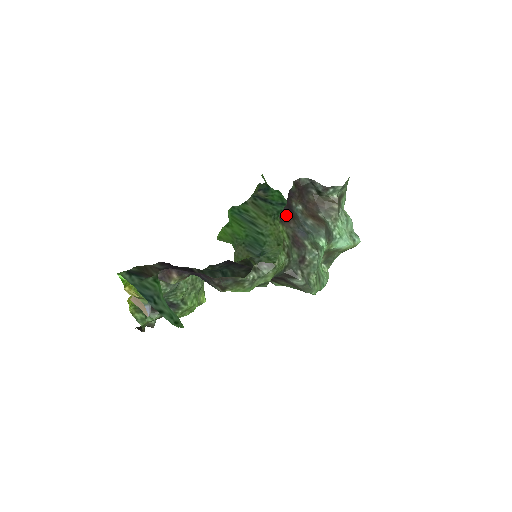
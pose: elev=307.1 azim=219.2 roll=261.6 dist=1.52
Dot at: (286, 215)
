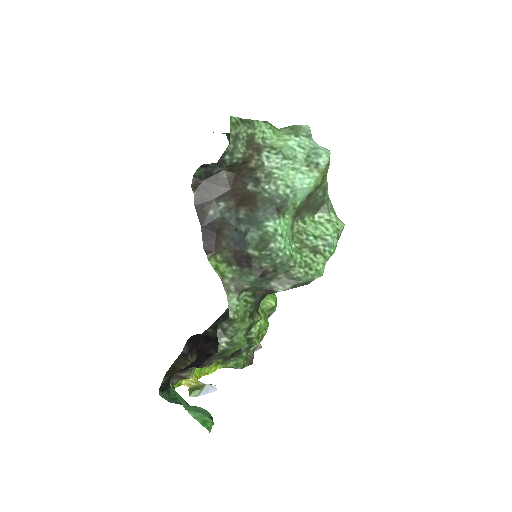
Dot at: (210, 239)
